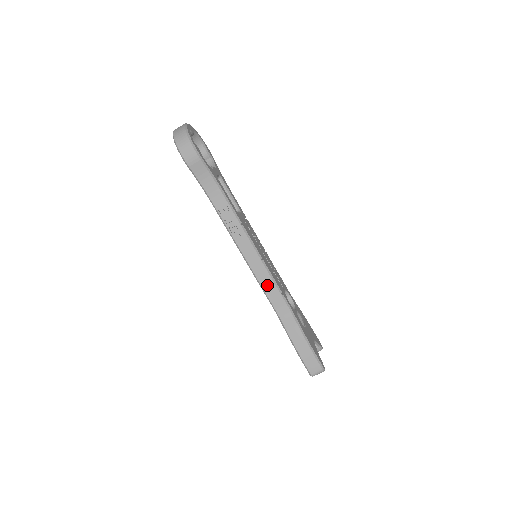
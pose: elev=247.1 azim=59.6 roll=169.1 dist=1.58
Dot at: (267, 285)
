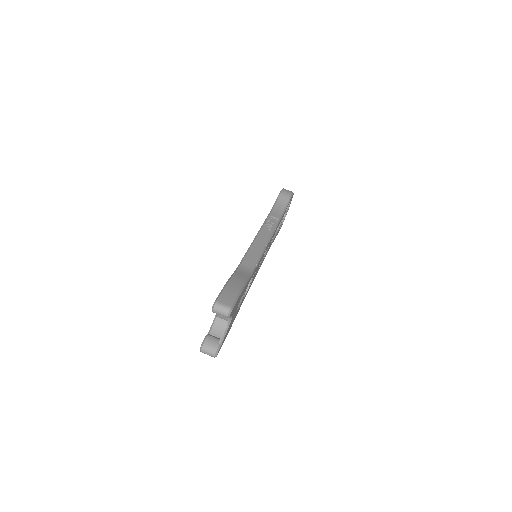
Dot at: (253, 253)
